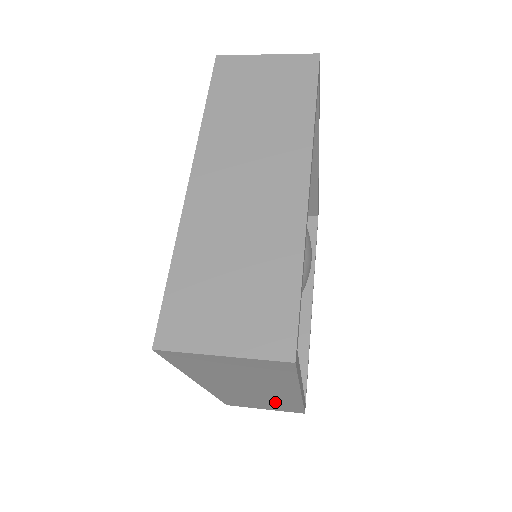
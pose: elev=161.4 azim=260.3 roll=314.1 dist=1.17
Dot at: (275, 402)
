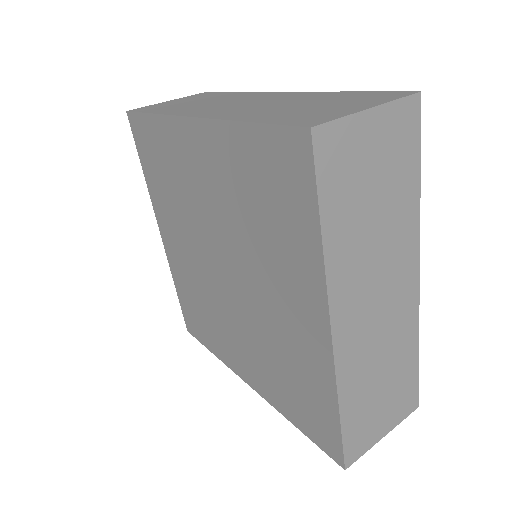
Dot at: occluded
